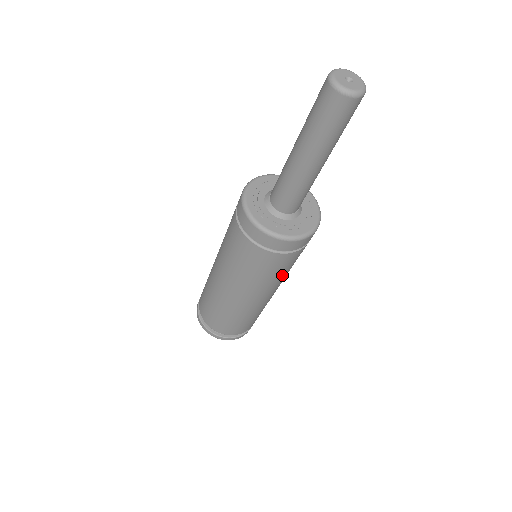
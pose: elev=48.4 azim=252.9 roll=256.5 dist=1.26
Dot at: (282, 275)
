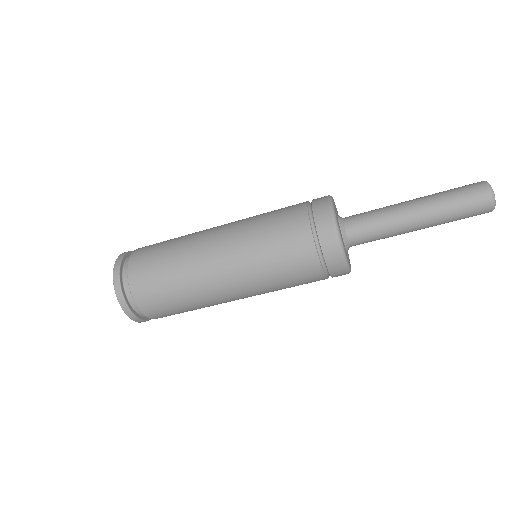
Dot at: (281, 289)
